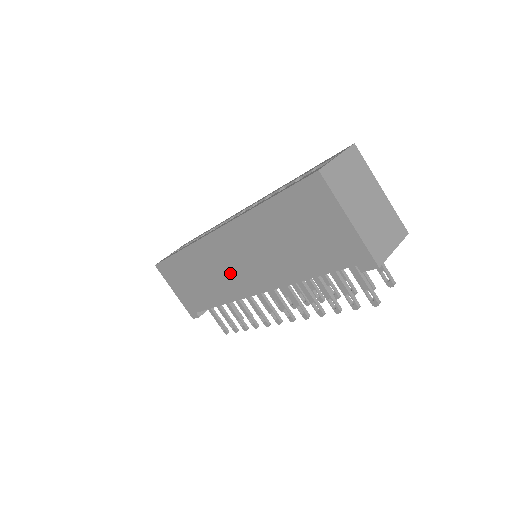
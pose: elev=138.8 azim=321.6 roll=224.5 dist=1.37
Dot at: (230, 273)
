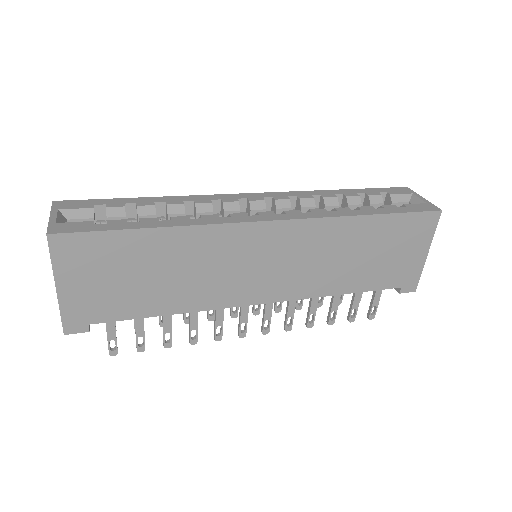
Dot at: (244, 274)
